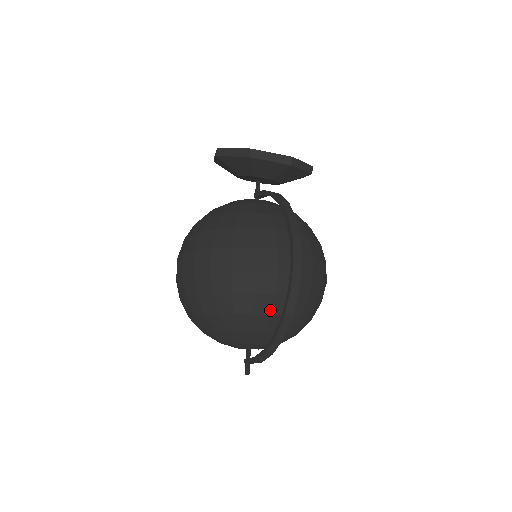
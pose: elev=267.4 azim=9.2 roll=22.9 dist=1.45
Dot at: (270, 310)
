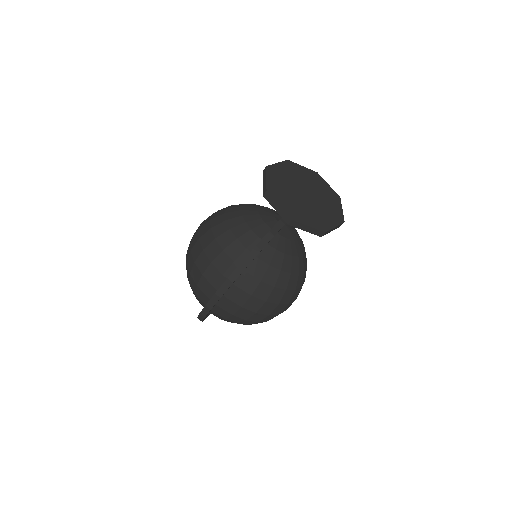
Dot at: (204, 301)
